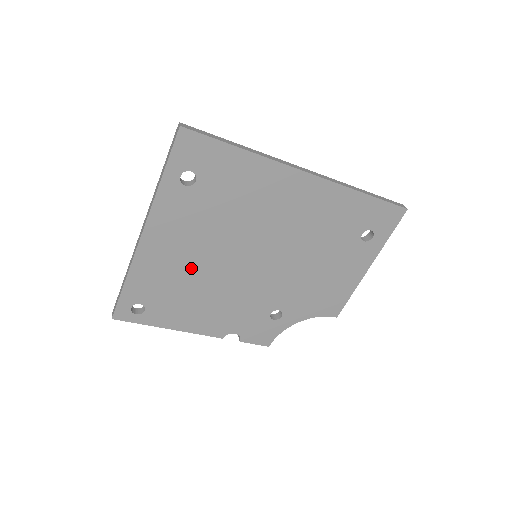
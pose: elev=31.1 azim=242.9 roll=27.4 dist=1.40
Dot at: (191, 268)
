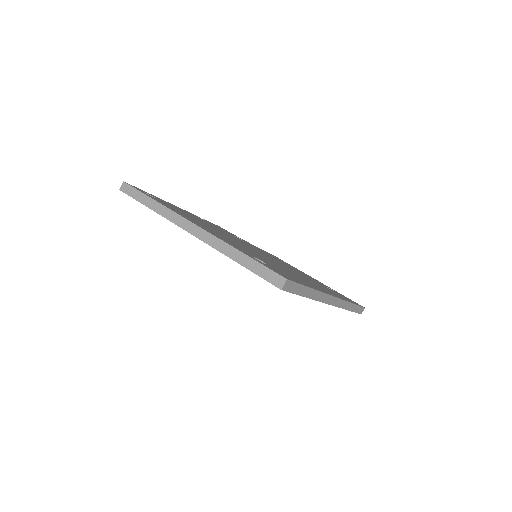
Dot at: occluded
